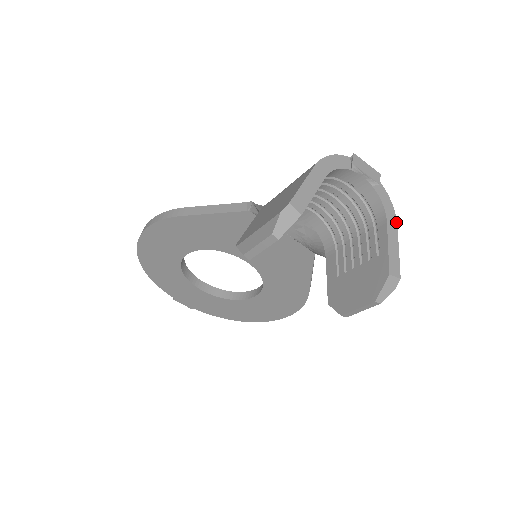
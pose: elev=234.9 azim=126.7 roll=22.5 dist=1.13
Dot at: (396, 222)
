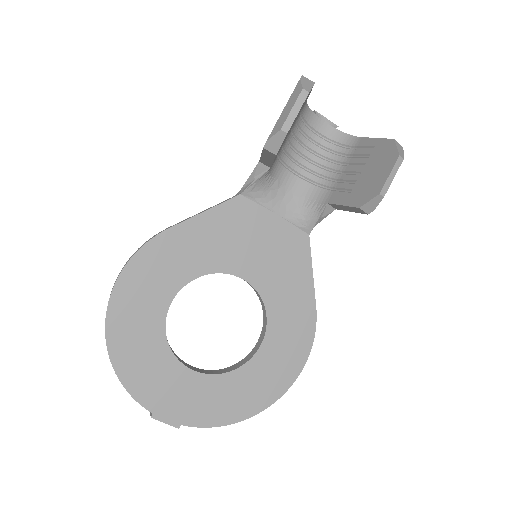
Dot at: occluded
